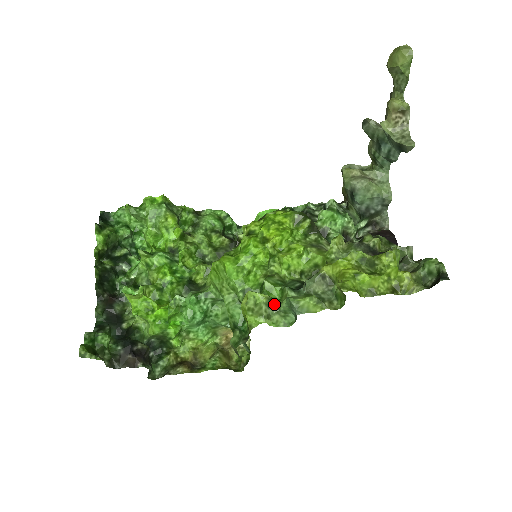
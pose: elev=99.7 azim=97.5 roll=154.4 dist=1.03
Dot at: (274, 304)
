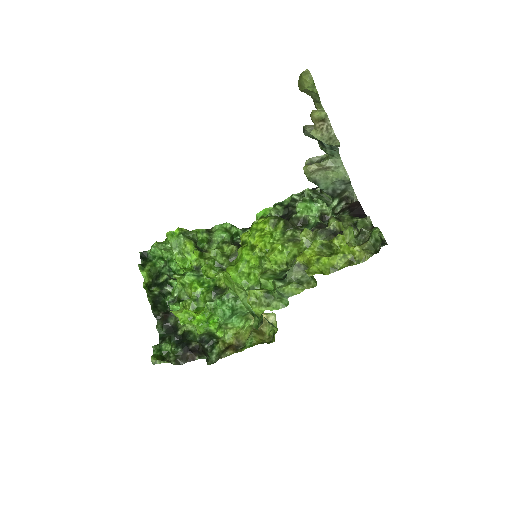
Dot at: (270, 294)
